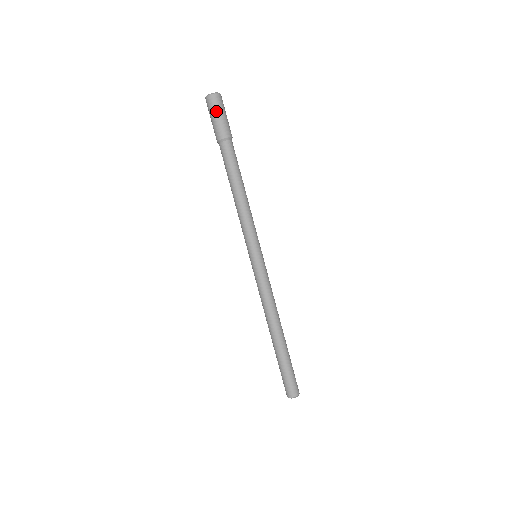
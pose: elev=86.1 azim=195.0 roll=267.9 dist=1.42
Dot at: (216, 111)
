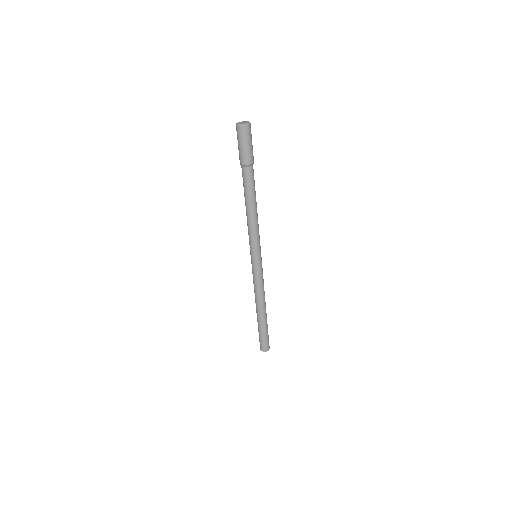
Dot at: (238, 140)
